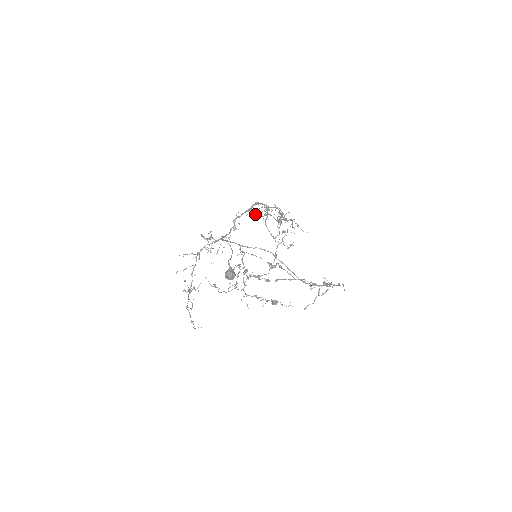
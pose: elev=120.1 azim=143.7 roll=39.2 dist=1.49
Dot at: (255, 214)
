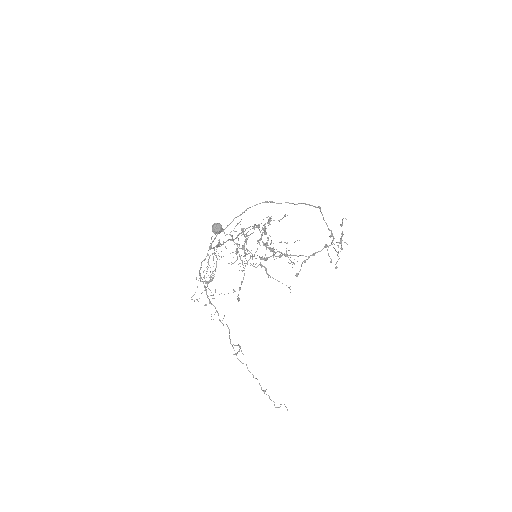
Dot at: occluded
